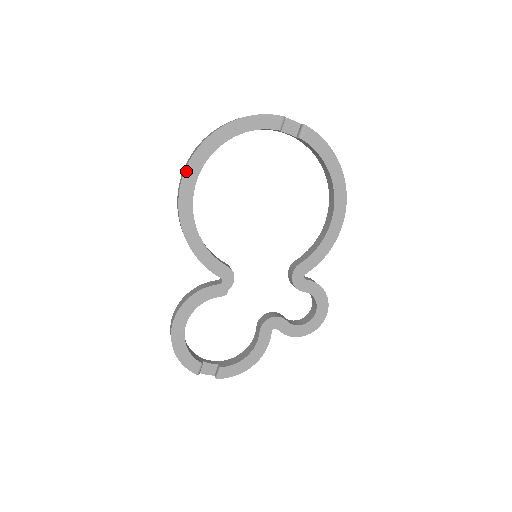
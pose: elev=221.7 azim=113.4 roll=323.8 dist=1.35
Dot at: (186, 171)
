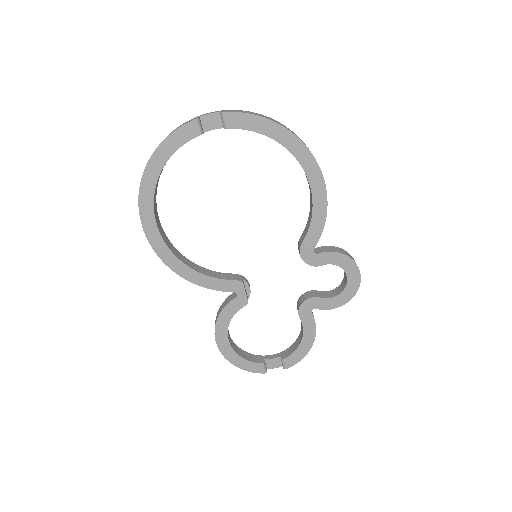
Dot at: (143, 223)
